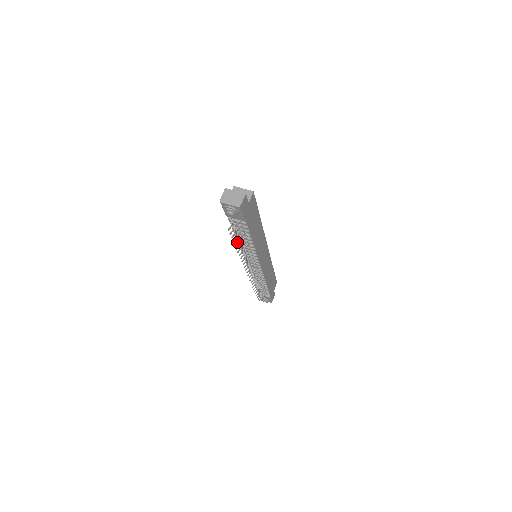
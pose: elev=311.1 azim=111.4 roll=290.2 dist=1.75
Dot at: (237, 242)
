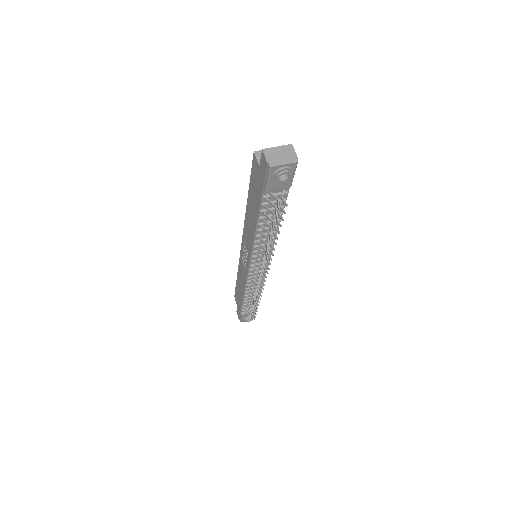
Dot at: (271, 230)
